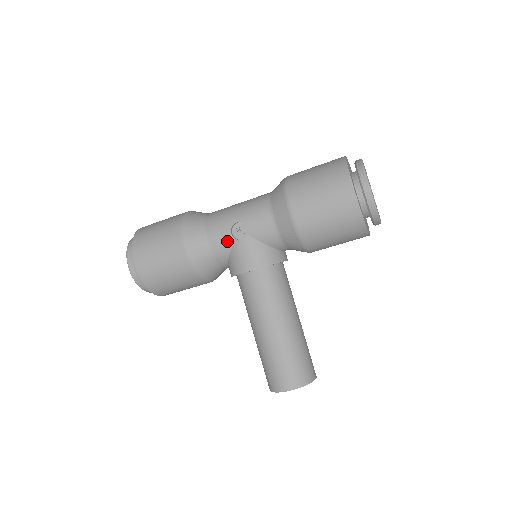
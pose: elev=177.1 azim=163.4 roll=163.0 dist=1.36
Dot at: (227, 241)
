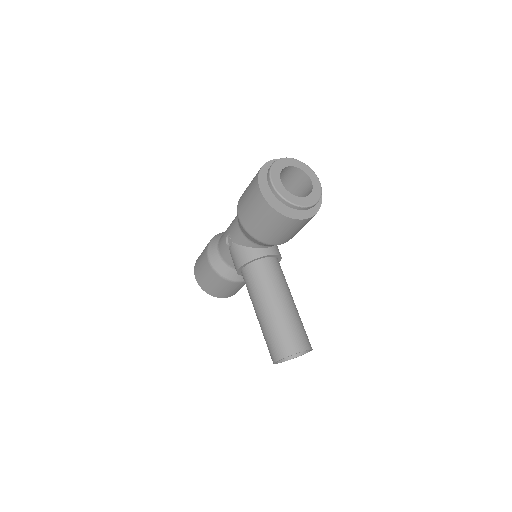
Dot at: (226, 250)
